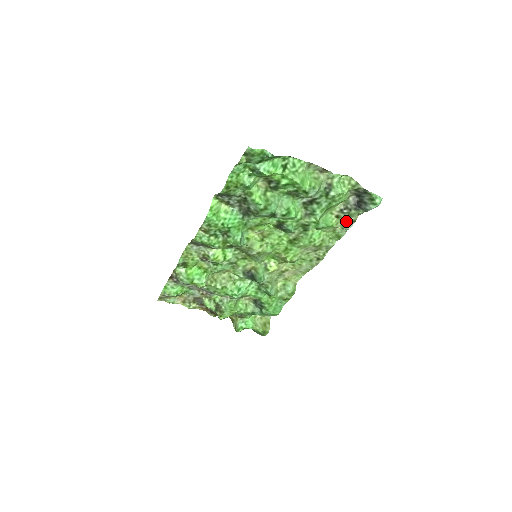
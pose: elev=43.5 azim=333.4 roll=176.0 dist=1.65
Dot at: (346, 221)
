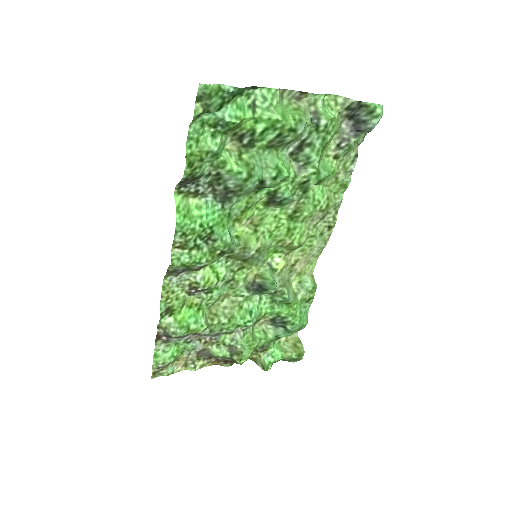
Dot at: (347, 160)
